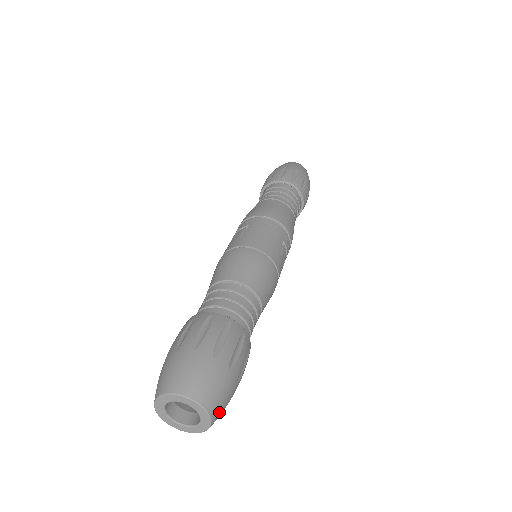
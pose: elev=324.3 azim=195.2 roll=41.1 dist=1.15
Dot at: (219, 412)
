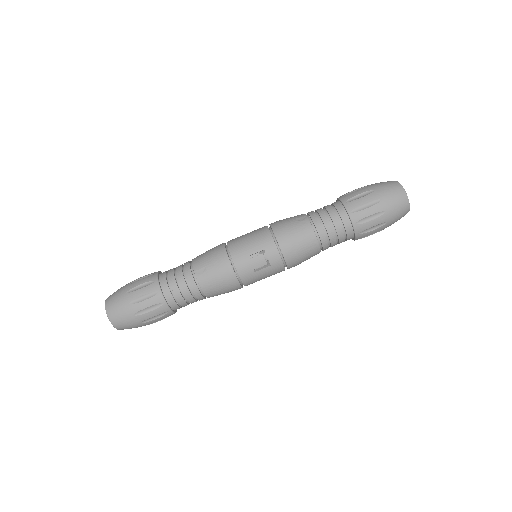
Dot at: occluded
